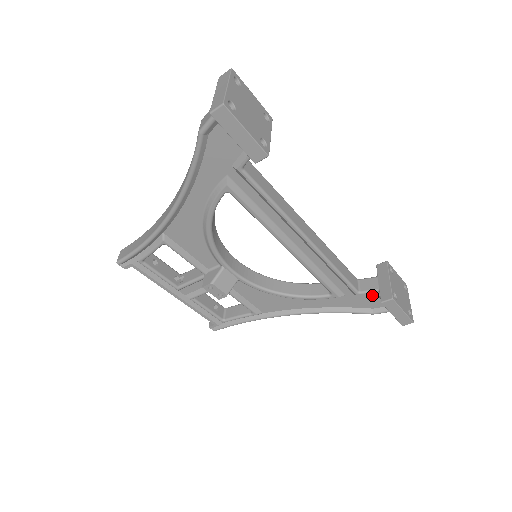
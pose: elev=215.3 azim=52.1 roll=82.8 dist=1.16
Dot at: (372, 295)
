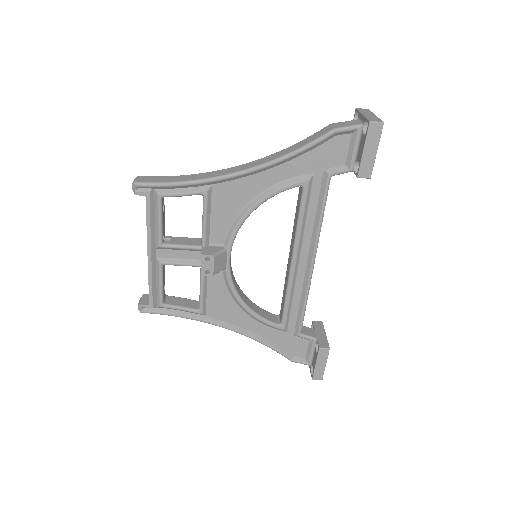
Dot at: (305, 342)
